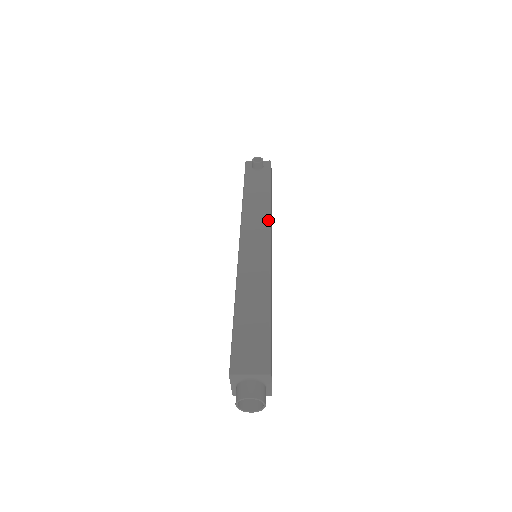
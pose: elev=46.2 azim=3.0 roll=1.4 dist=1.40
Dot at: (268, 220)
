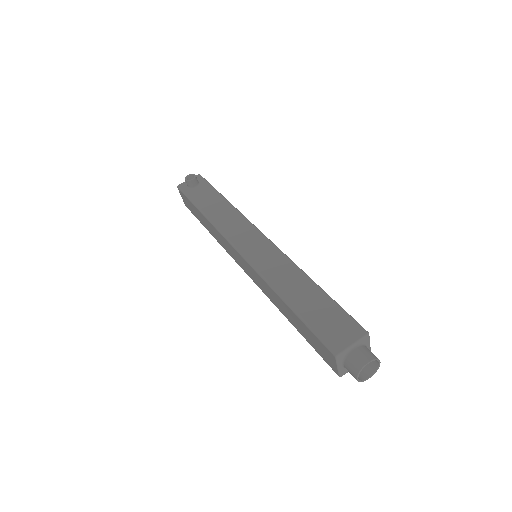
Dot at: (245, 220)
